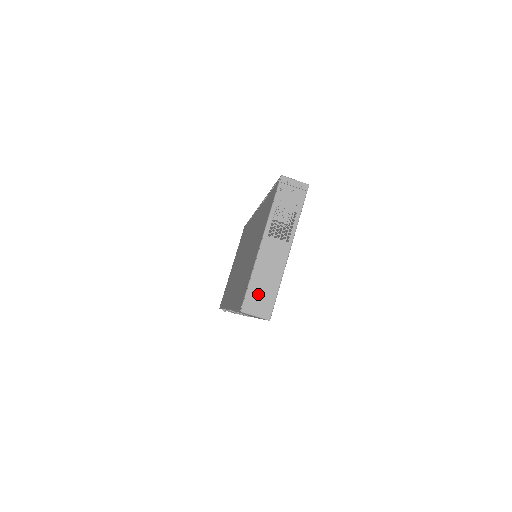
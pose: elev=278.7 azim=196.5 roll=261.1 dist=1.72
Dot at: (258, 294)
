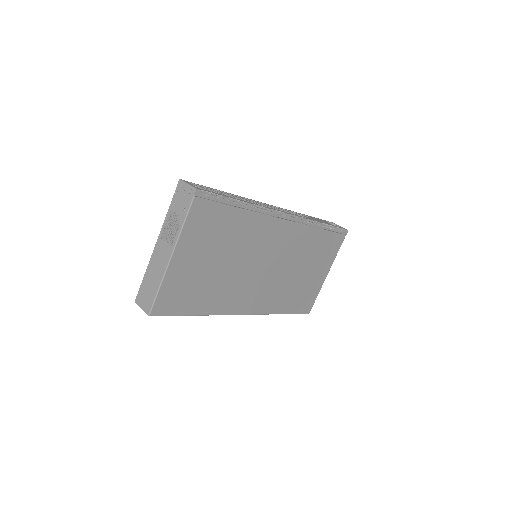
Dot at: (146, 290)
